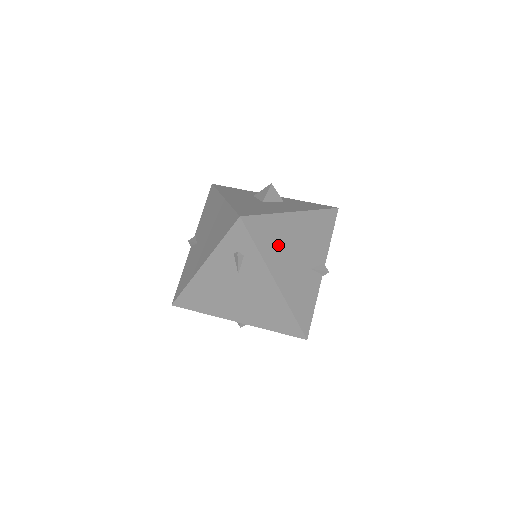
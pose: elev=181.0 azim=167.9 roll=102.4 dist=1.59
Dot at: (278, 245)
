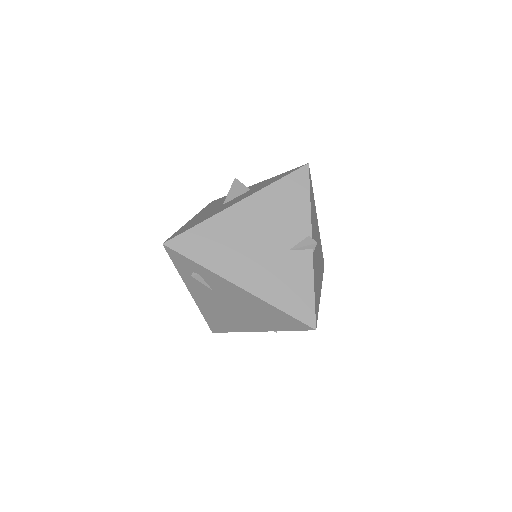
Dot at: (227, 248)
